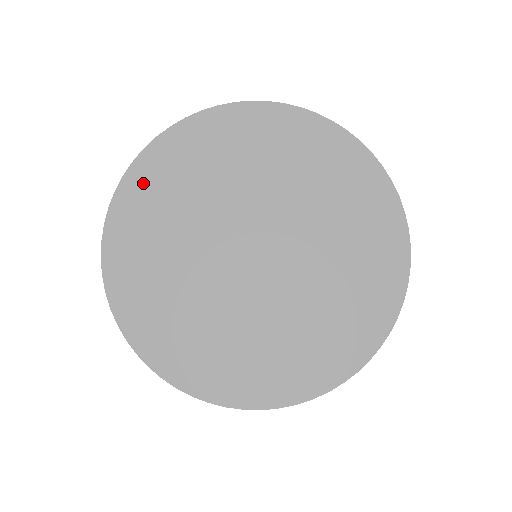
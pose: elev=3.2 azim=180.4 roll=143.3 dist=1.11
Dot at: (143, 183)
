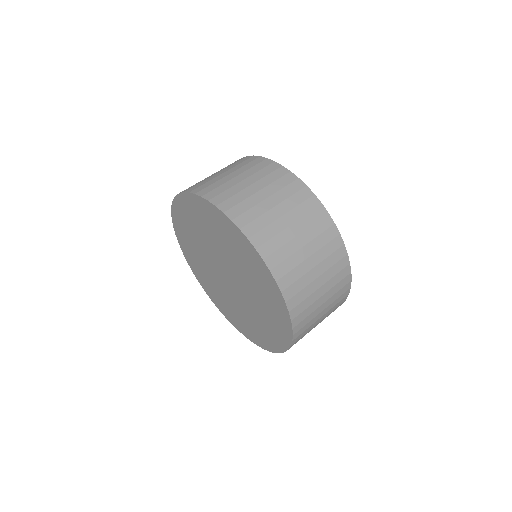
Dot at: (188, 205)
